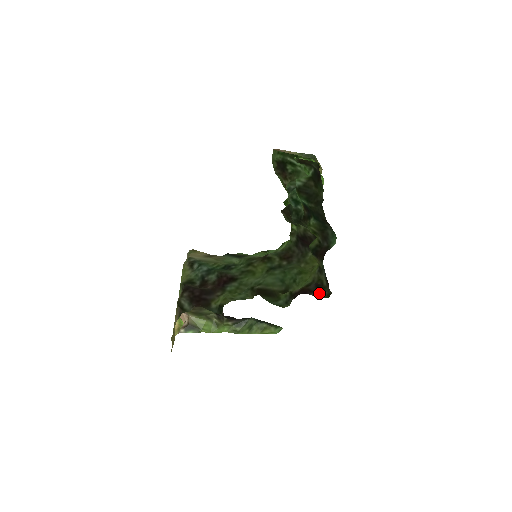
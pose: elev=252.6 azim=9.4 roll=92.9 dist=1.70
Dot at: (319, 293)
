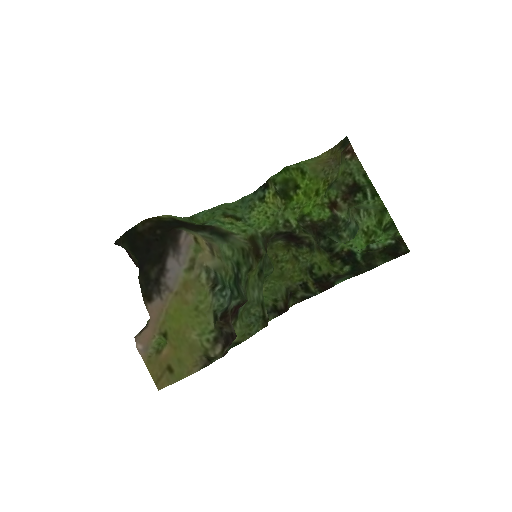
Dot at: (290, 303)
